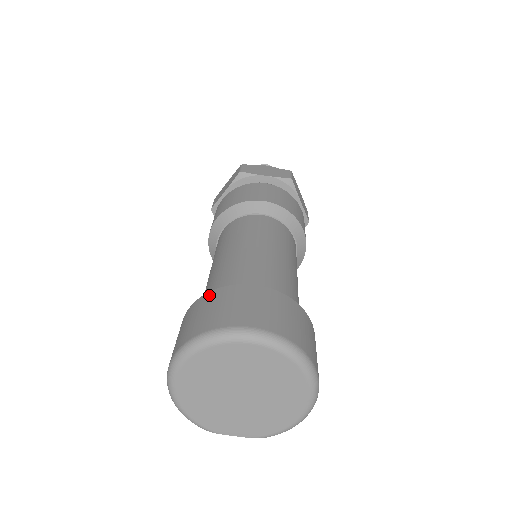
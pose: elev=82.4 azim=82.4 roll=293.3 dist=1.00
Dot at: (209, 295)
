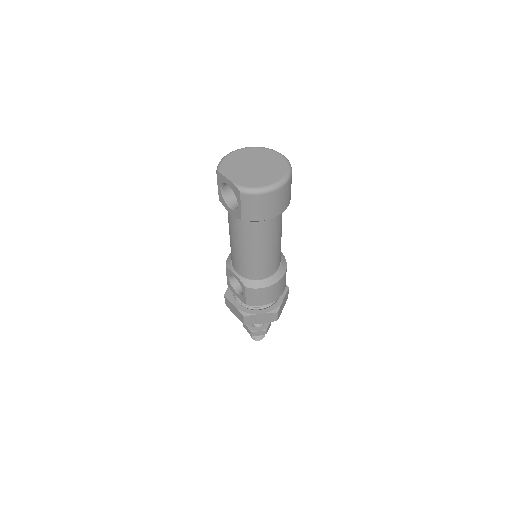
Dot at: occluded
